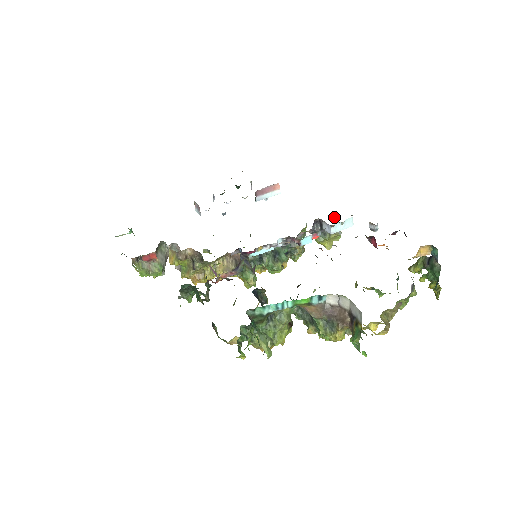
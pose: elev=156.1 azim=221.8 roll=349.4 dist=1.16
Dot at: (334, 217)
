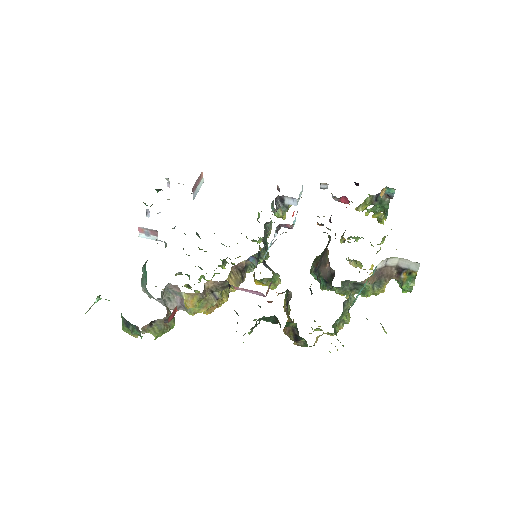
Dot at: (278, 188)
